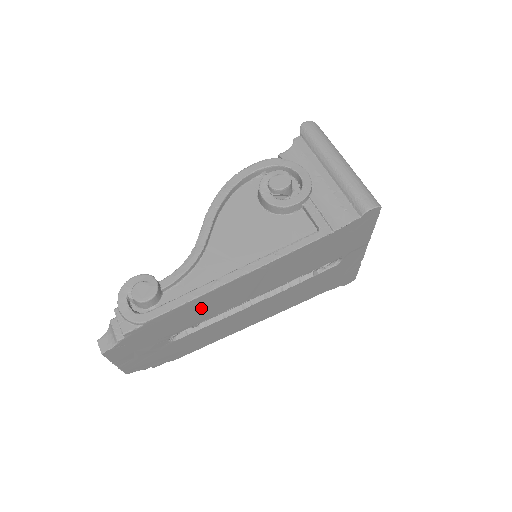
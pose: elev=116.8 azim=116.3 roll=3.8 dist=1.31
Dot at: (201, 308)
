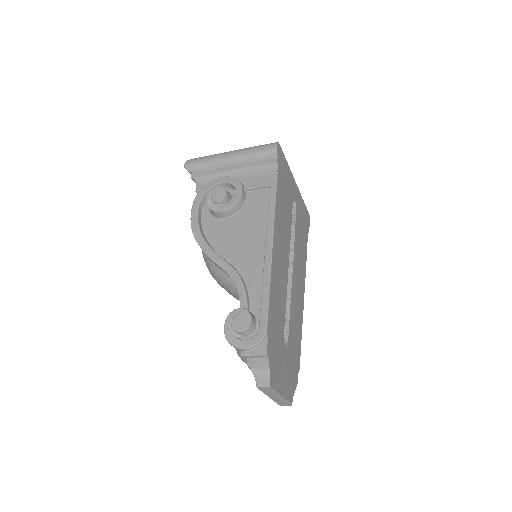
Dot at: (277, 296)
